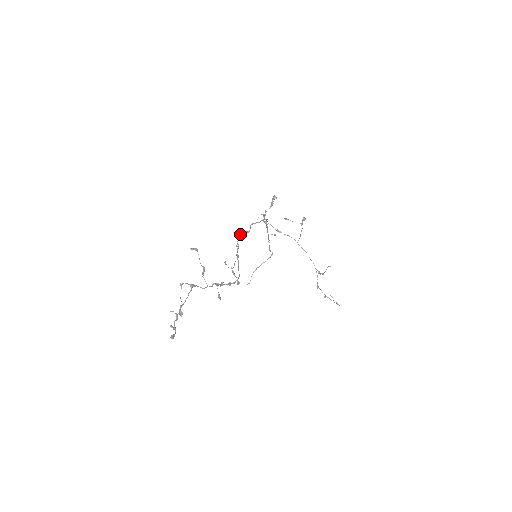
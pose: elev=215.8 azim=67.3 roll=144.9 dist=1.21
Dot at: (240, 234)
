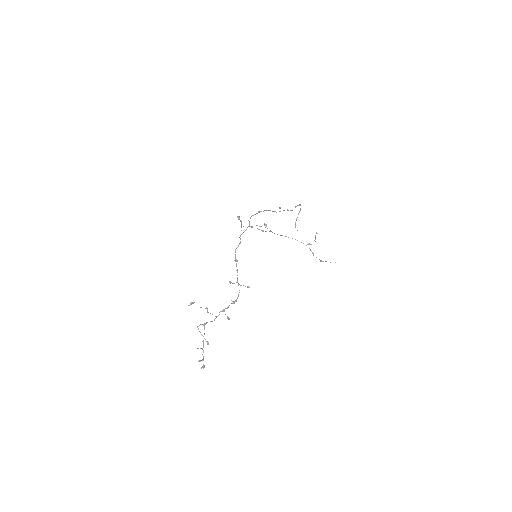
Dot at: (235, 250)
